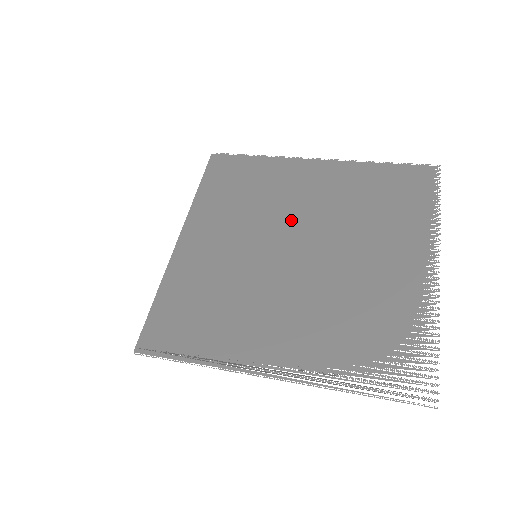
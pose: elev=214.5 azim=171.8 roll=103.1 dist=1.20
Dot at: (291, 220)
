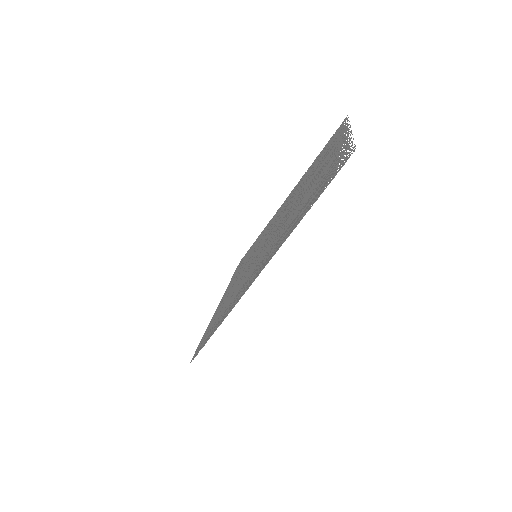
Dot at: occluded
